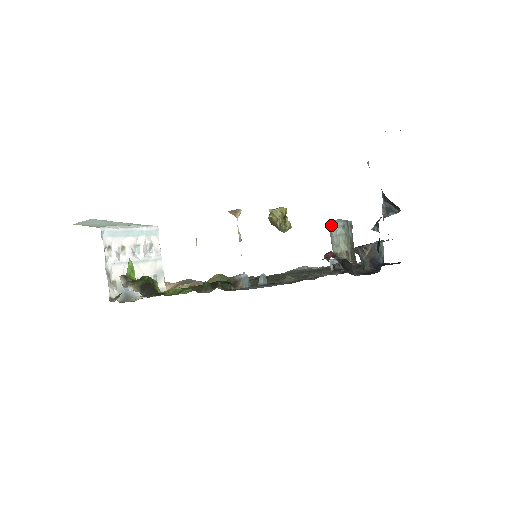
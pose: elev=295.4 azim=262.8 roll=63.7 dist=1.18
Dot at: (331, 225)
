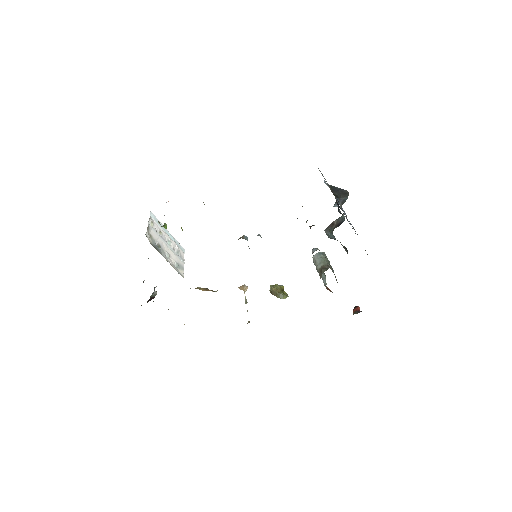
Dot at: (314, 256)
